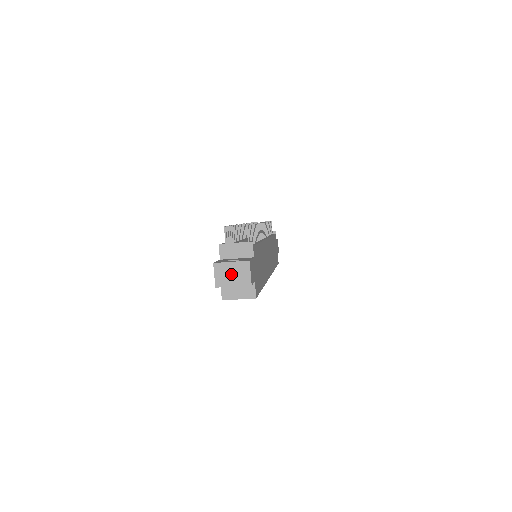
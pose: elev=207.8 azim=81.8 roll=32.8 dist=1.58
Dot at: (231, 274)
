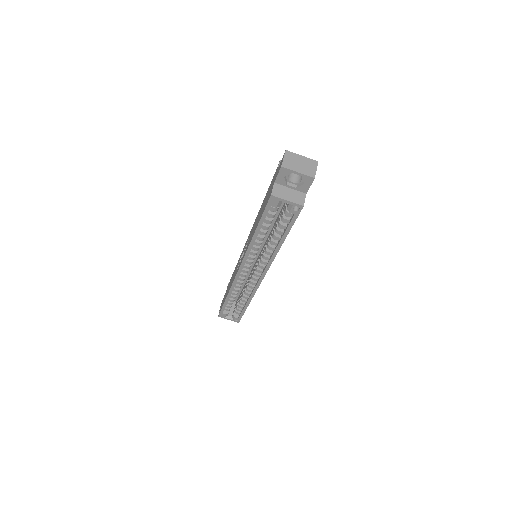
Dot at: (299, 163)
